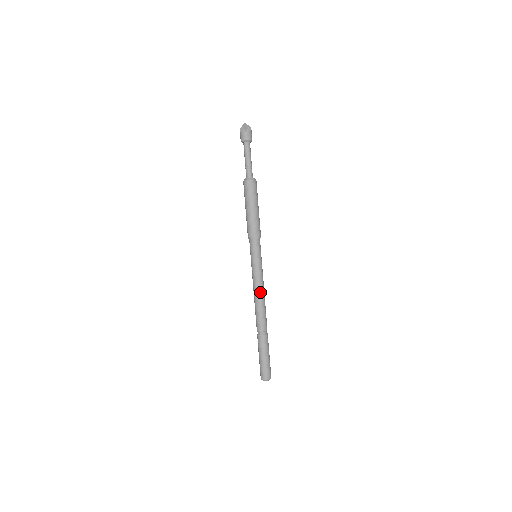
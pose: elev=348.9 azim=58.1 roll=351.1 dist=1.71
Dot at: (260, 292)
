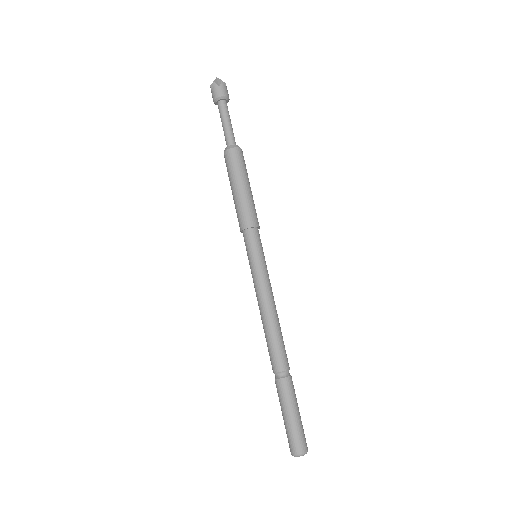
Dot at: (270, 308)
